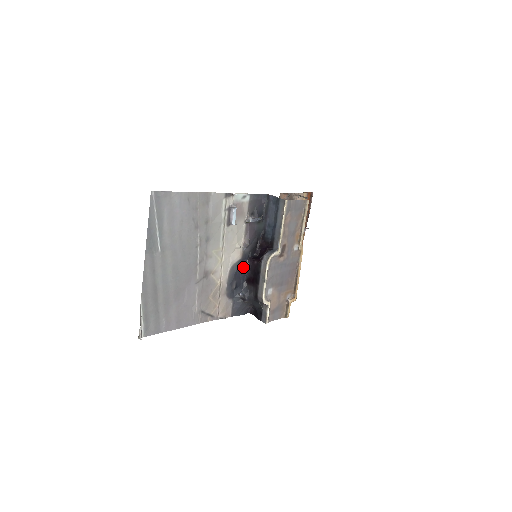
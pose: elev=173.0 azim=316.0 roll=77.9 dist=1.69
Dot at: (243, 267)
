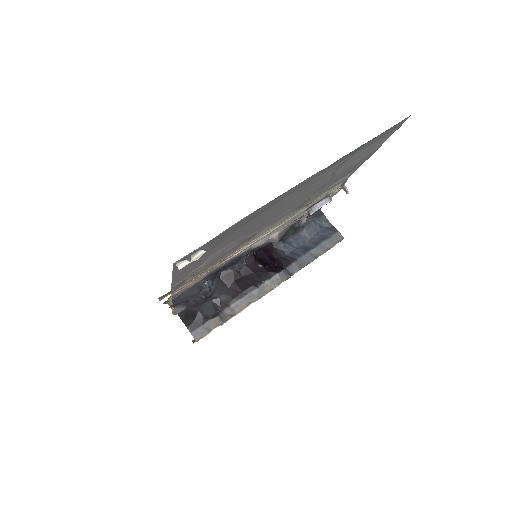
Dot at: occluded
